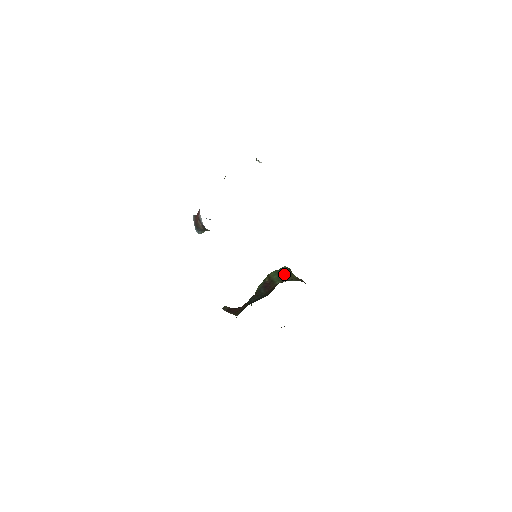
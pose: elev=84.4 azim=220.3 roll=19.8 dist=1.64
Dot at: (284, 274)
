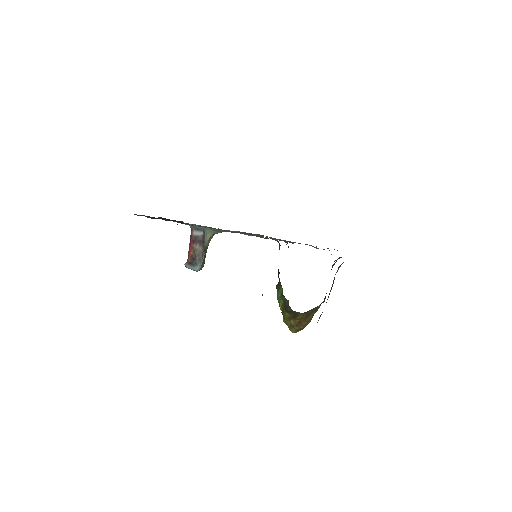
Dot at: occluded
